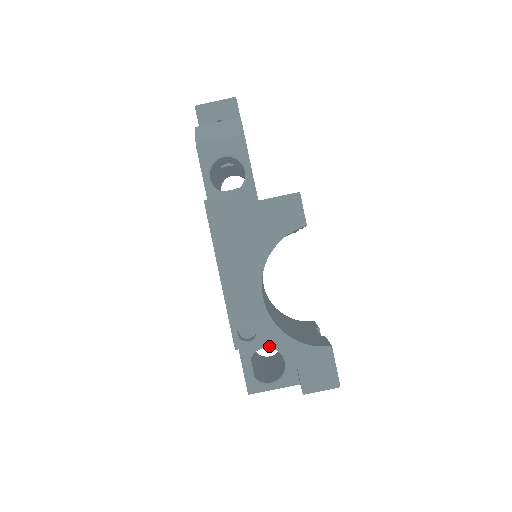
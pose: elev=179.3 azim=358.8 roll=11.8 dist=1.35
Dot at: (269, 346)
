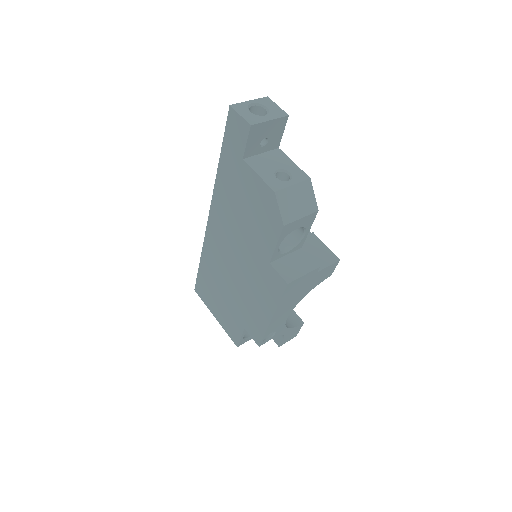
Dot at: occluded
